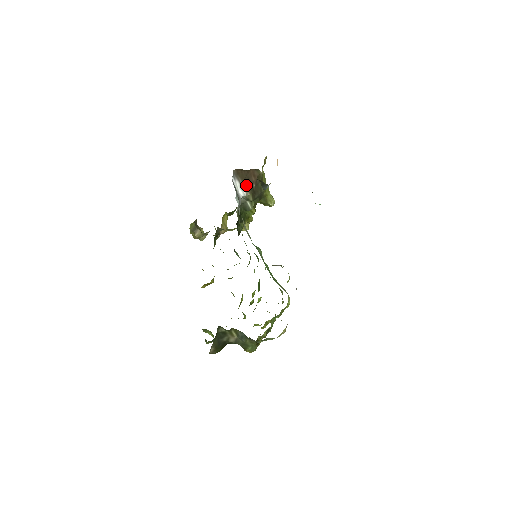
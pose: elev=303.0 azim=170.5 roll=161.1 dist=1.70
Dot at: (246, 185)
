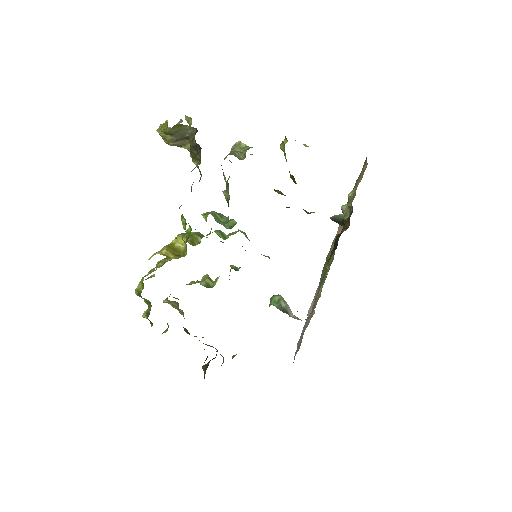
Dot at: occluded
